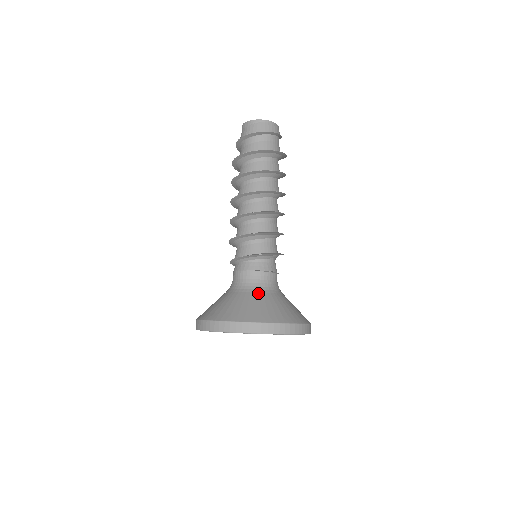
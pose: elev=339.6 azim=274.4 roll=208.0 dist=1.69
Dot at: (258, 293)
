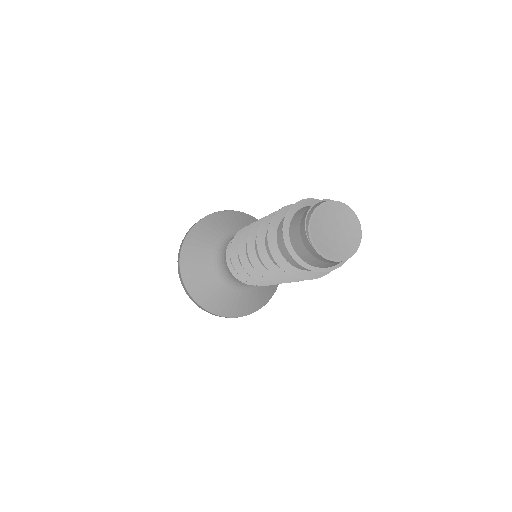
Dot at: occluded
